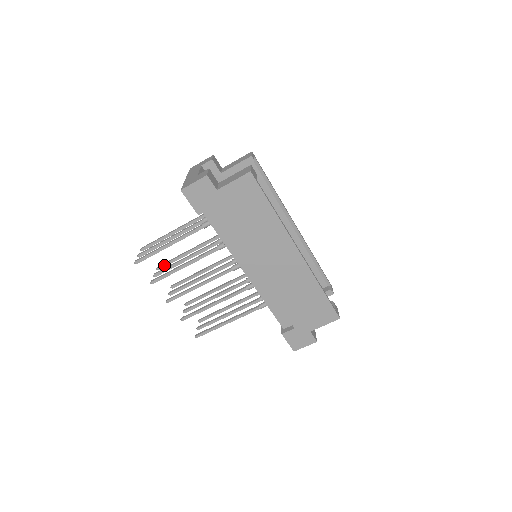
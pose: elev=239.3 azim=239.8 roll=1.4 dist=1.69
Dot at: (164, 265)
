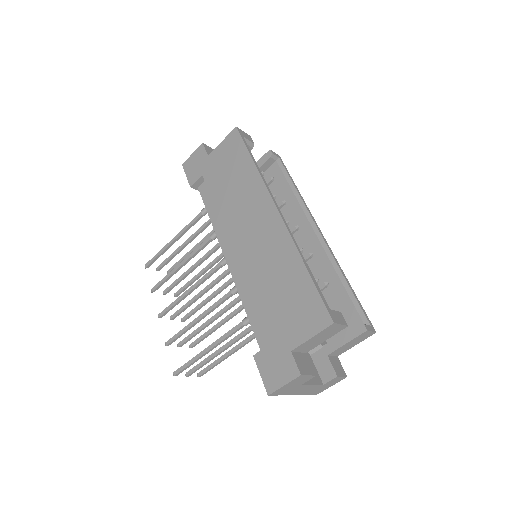
Dot at: (181, 289)
